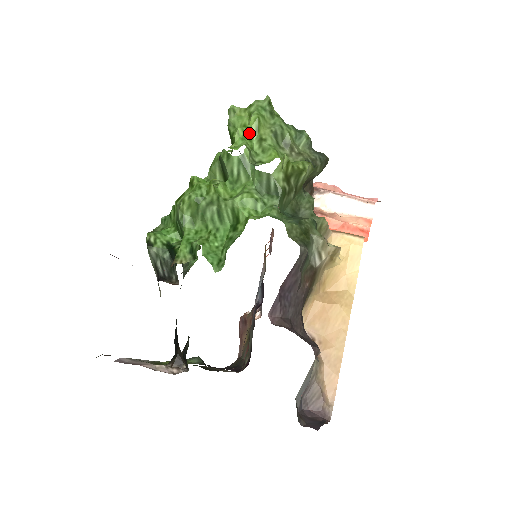
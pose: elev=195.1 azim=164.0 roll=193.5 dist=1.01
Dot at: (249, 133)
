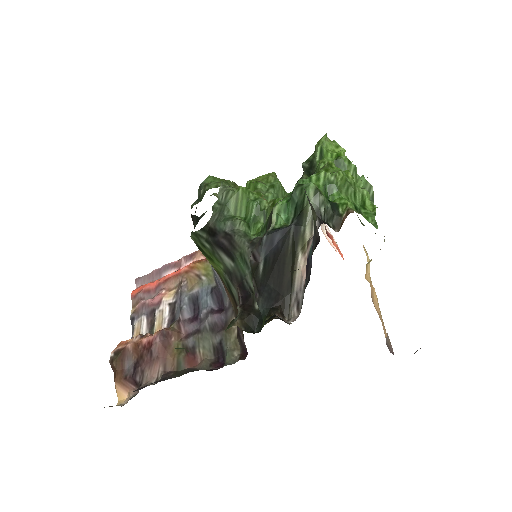
Dot at: occluded
